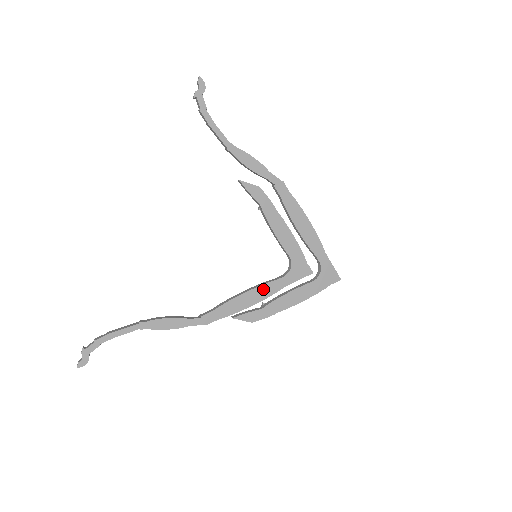
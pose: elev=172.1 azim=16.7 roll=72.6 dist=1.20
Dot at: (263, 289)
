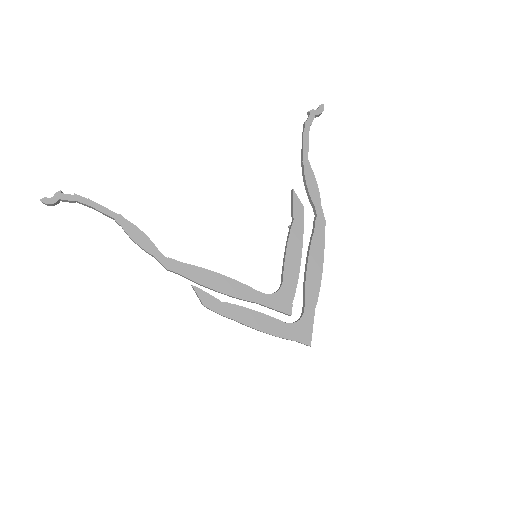
Dot at: (238, 286)
